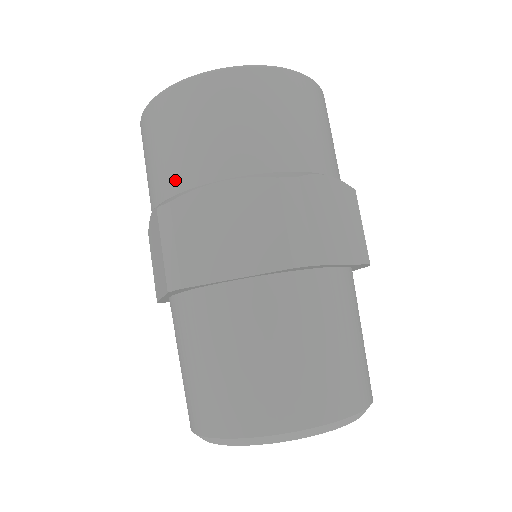
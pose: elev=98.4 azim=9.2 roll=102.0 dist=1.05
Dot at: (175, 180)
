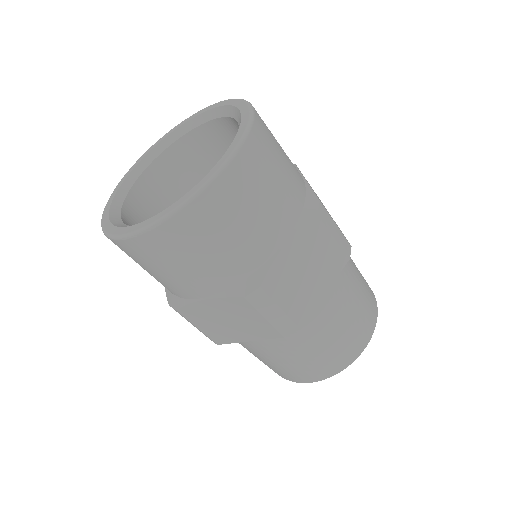
Dot at: (242, 267)
